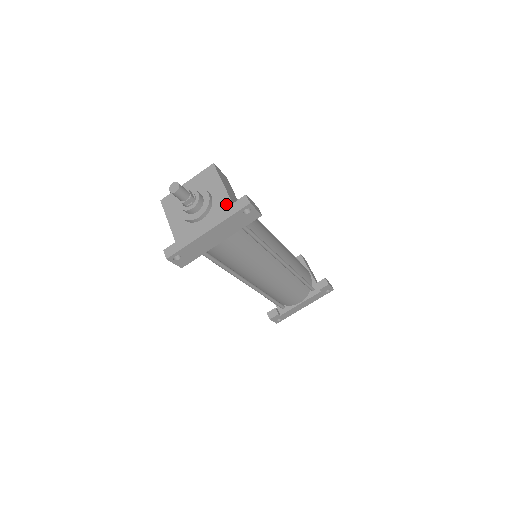
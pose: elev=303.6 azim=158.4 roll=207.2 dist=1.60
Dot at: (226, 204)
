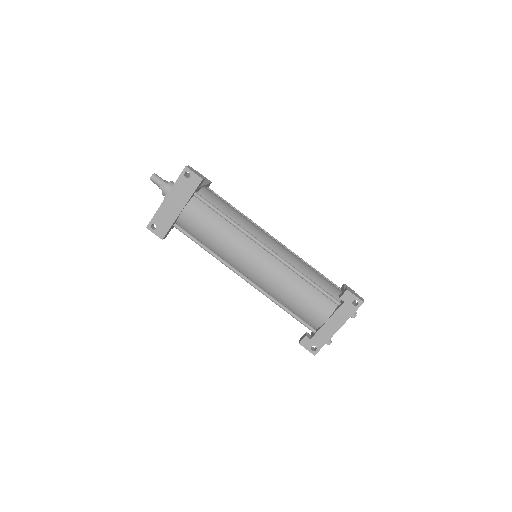
Dot at: occluded
